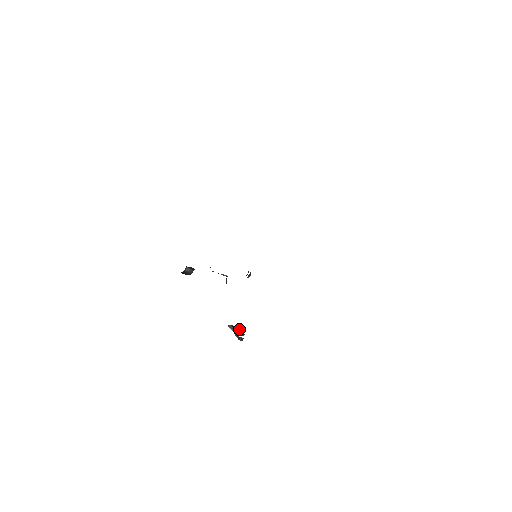
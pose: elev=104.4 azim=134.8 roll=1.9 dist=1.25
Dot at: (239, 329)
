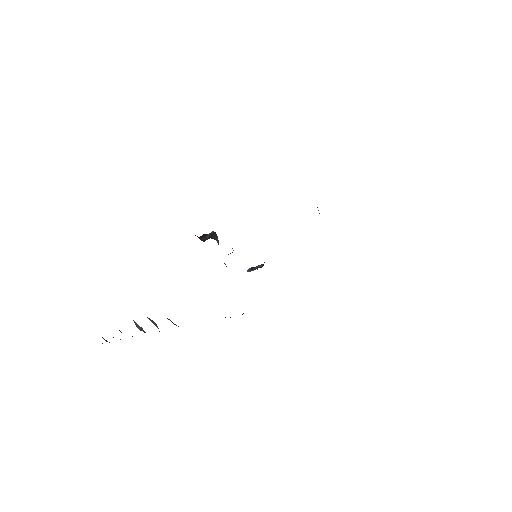
Dot at: (225, 317)
